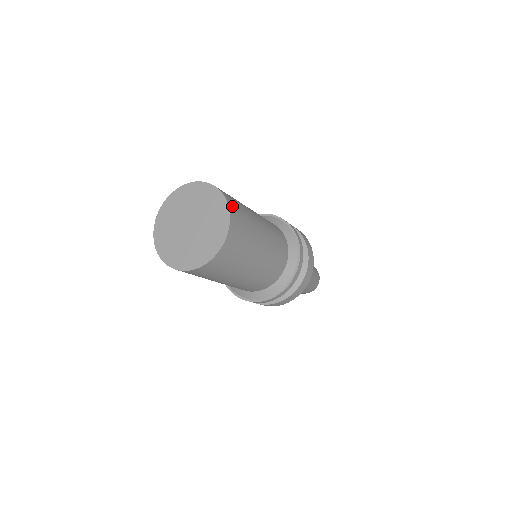
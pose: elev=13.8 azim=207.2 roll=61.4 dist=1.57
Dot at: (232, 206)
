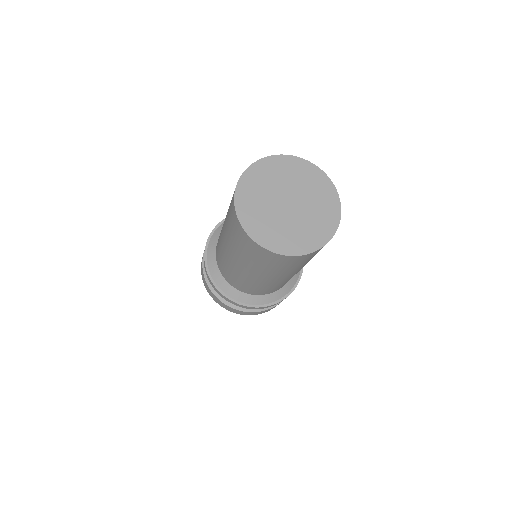
Dot at: occluded
